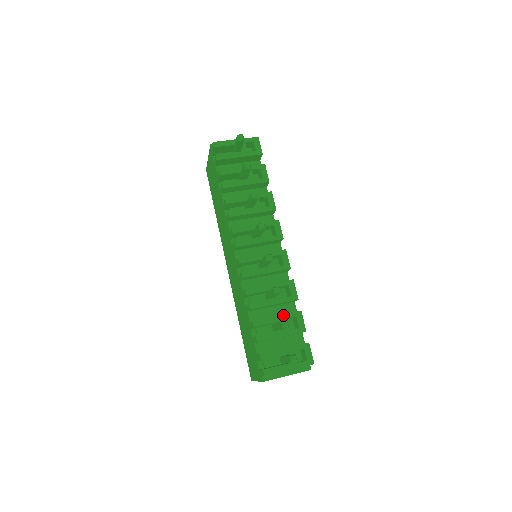
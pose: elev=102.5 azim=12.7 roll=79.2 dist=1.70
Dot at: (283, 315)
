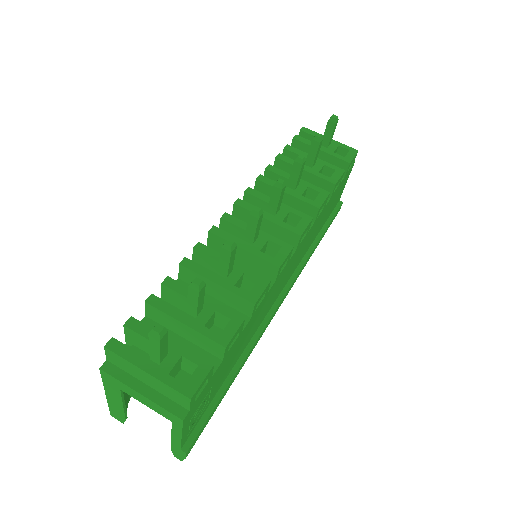
Dot at: (214, 303)
